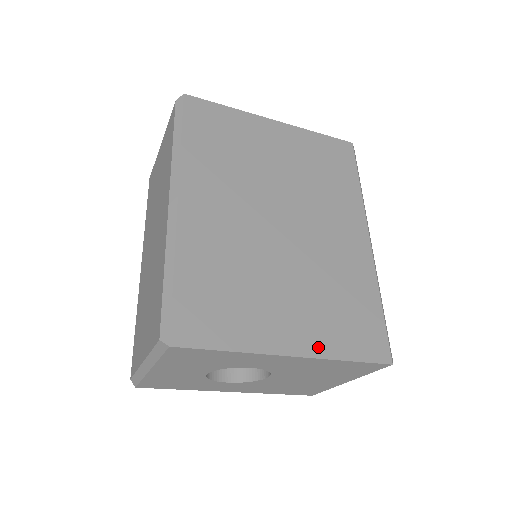
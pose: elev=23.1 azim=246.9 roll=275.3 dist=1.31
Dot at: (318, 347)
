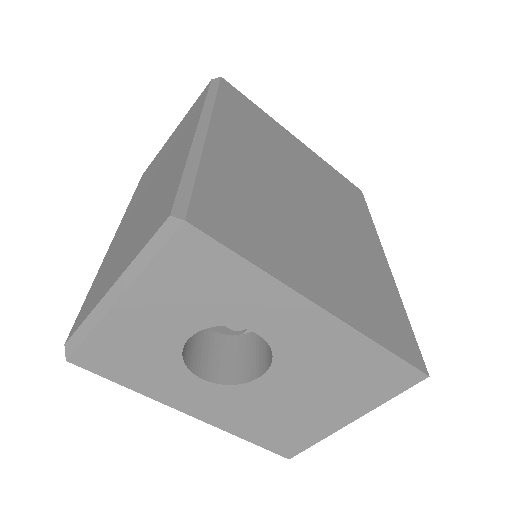
Dot at: (351, 316)
